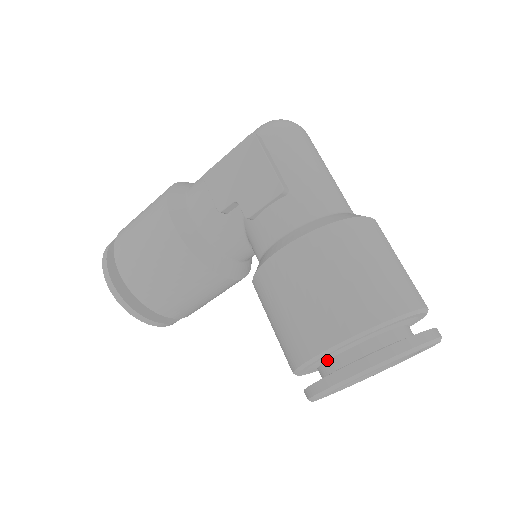
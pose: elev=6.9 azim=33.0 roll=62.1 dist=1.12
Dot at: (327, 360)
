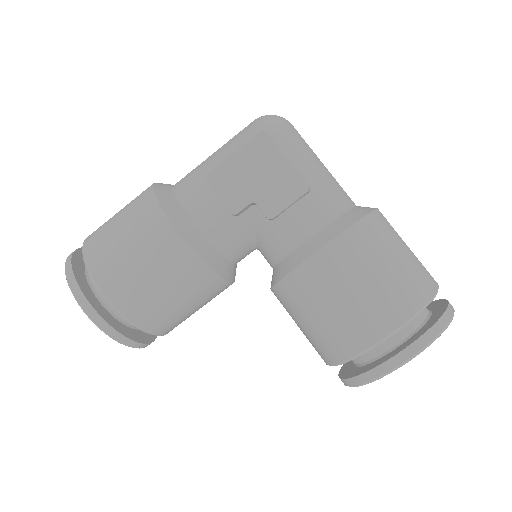
Dot at: occluded
